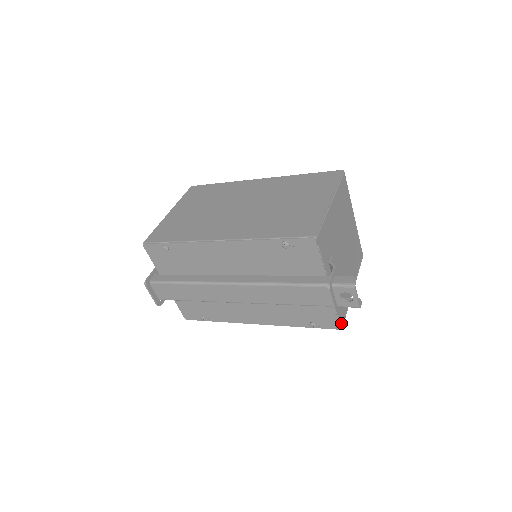
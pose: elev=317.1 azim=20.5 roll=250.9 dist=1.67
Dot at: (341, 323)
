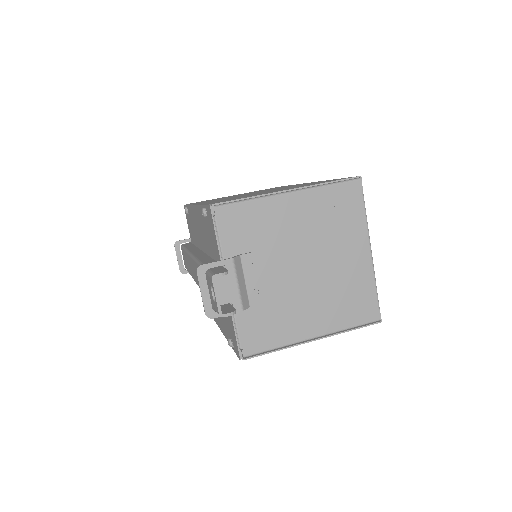
Dot at: (243, 352)
